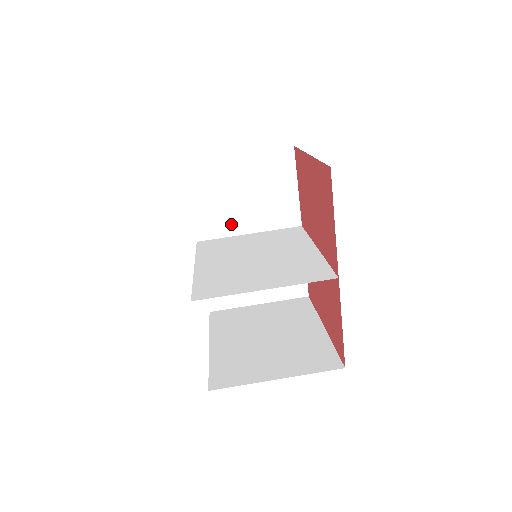
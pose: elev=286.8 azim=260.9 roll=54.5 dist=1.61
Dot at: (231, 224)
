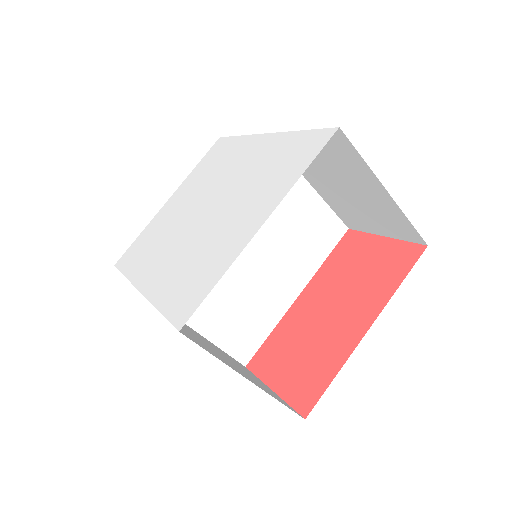
Dot at: (308, 170)
